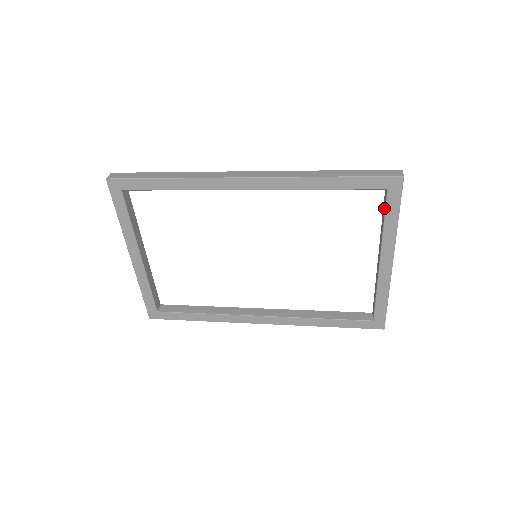
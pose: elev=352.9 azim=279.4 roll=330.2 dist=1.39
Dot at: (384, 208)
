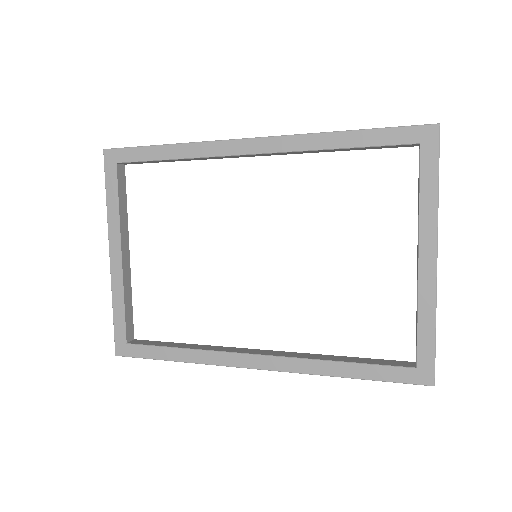
Dot at: occluded
